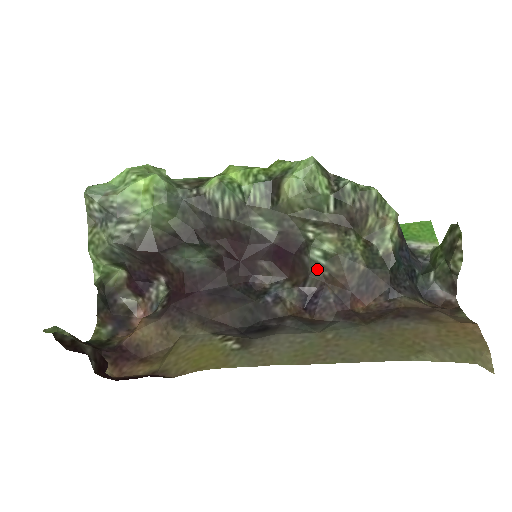
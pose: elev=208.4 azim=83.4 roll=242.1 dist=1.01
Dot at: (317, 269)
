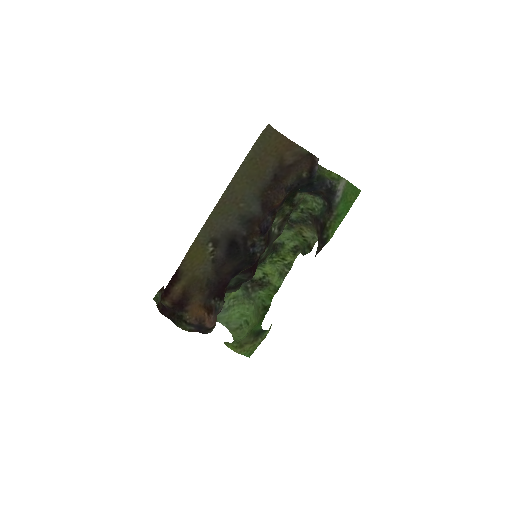
Dot at: occluded
